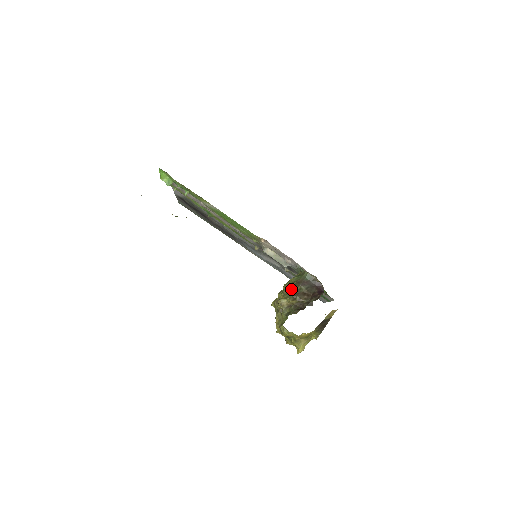
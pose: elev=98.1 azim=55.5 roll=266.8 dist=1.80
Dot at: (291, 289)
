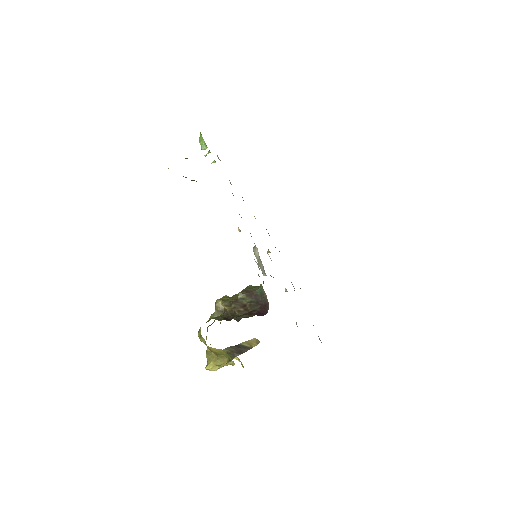
Dot at: occluded
